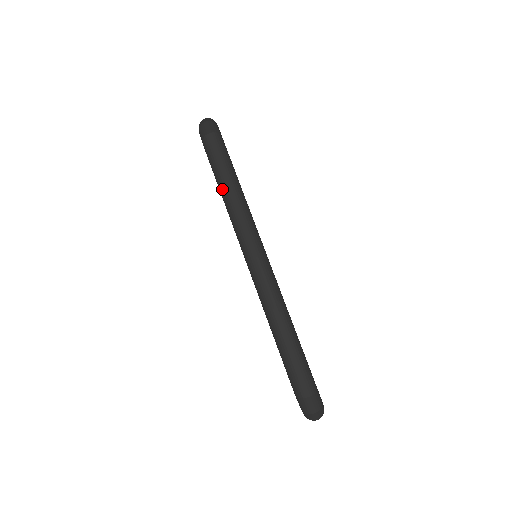
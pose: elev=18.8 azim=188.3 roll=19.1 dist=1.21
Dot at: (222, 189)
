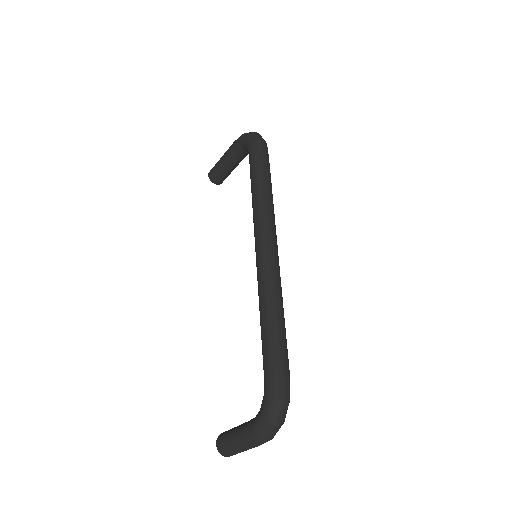
Dot at: (259, 182)
